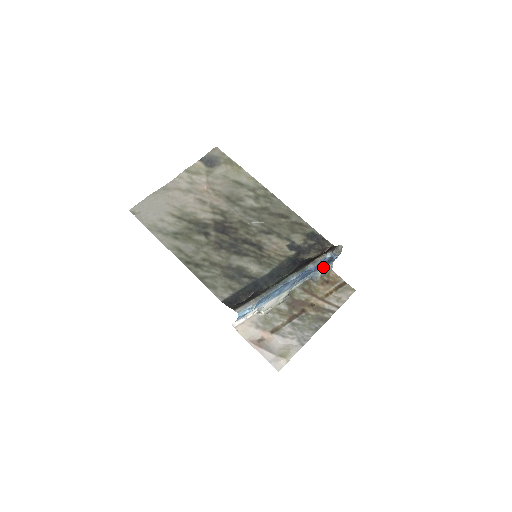
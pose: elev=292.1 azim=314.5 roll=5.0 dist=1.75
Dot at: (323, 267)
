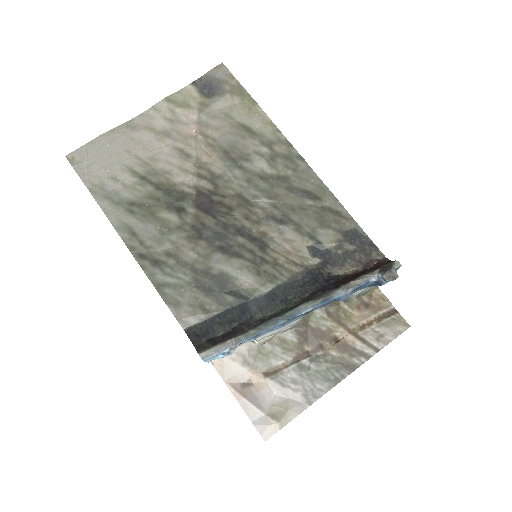
Dot at: occluded
